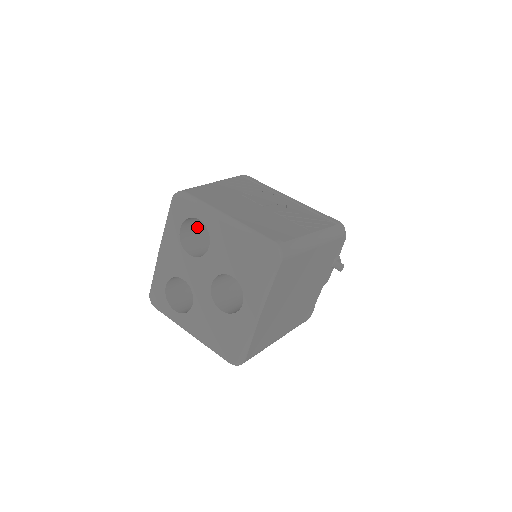
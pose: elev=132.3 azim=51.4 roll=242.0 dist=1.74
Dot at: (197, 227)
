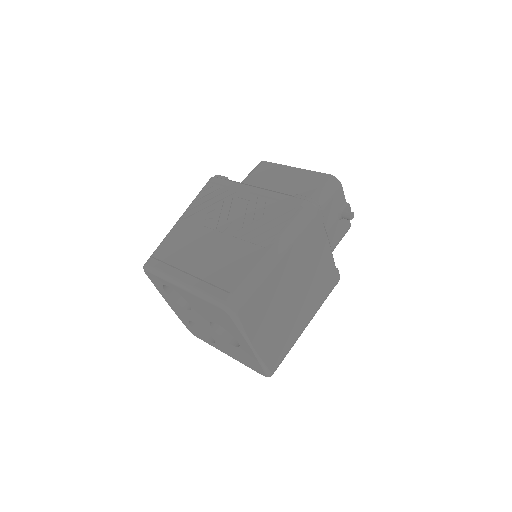
Dot at: occluded
